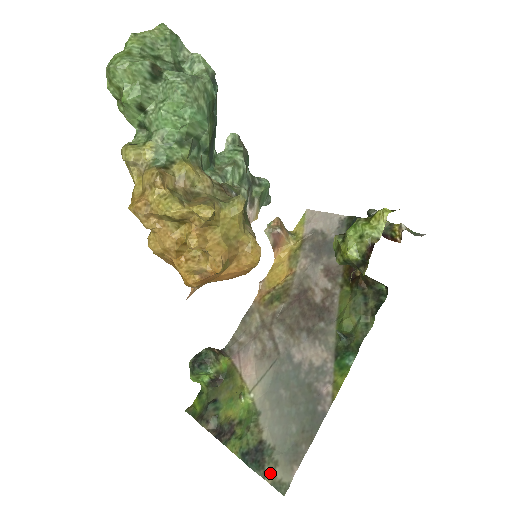
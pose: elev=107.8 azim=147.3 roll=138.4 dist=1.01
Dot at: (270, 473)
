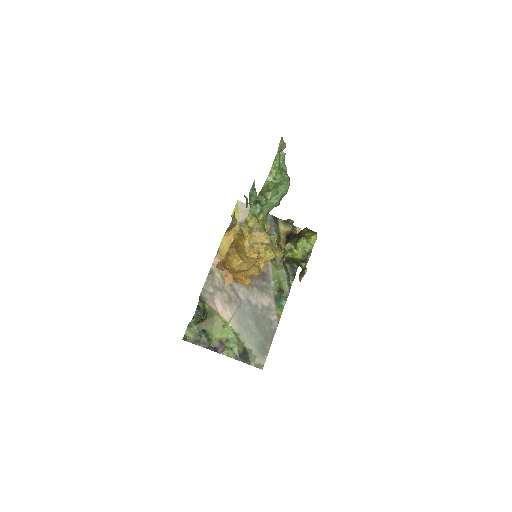
Dot at: (253, 362)
